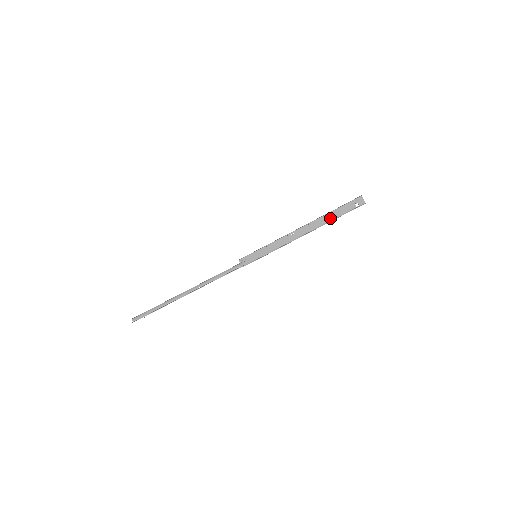
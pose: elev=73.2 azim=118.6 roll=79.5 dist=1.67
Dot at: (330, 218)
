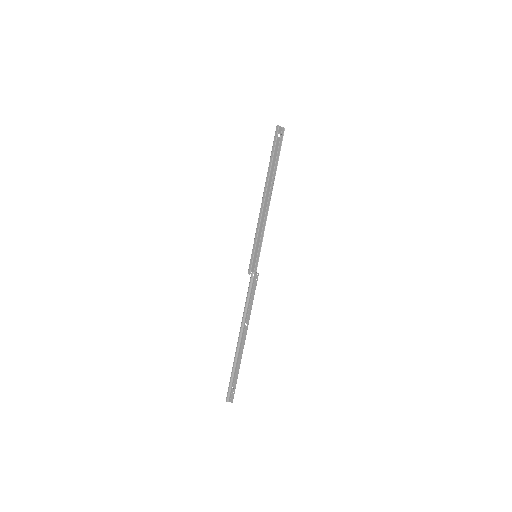
Dot at: (272, 168)
